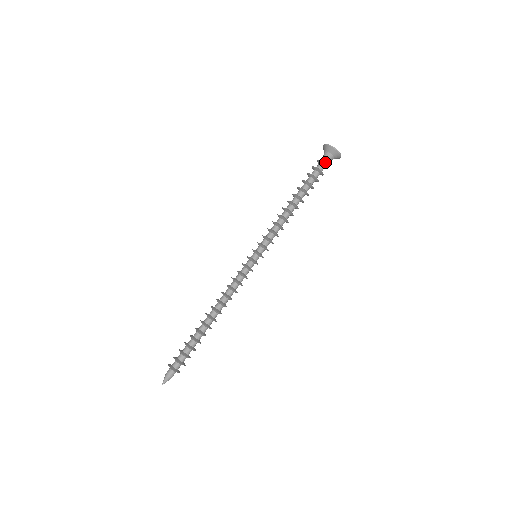
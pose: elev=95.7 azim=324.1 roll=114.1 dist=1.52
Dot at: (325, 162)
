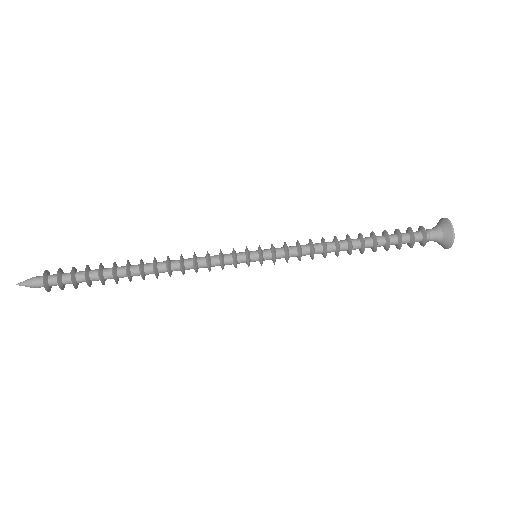
Dot at: (425, 231)
